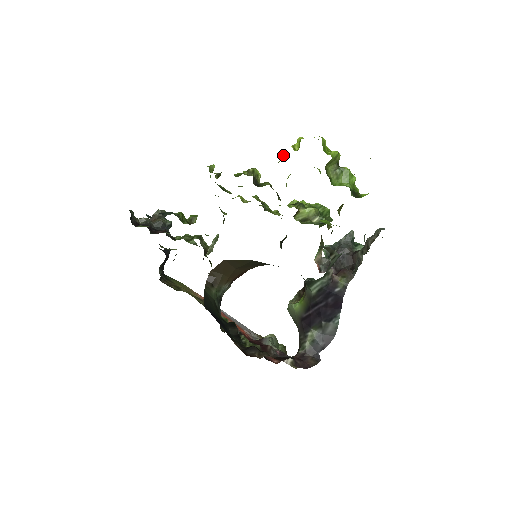
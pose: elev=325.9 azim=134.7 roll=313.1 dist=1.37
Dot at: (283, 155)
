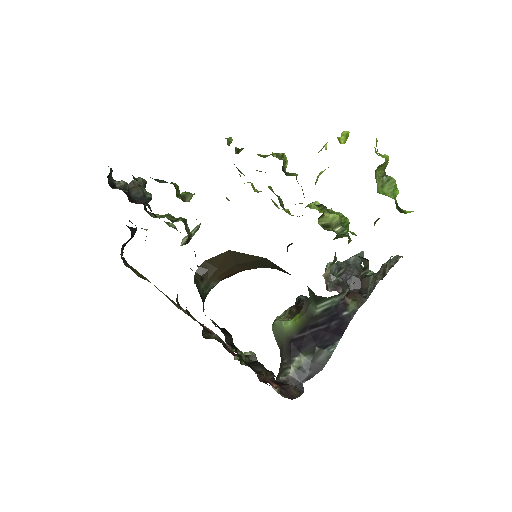
Dot at: (326, 145)
